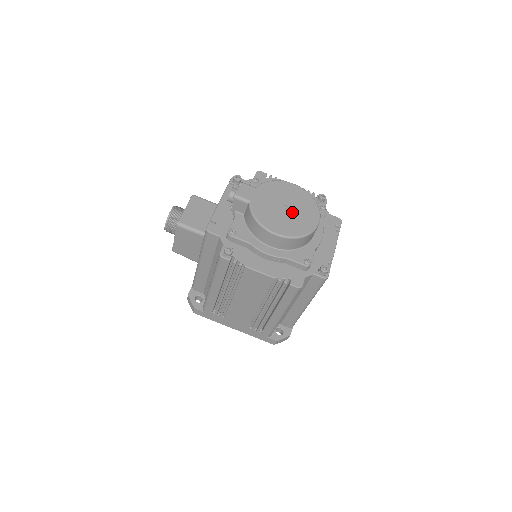
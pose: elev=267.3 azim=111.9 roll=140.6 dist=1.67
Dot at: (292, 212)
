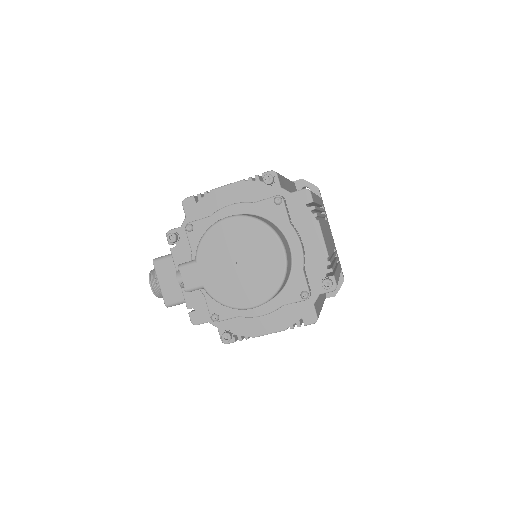
Dot at: (250, 264)
